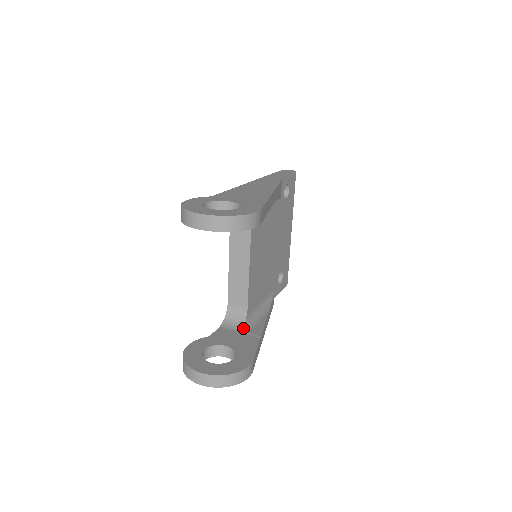
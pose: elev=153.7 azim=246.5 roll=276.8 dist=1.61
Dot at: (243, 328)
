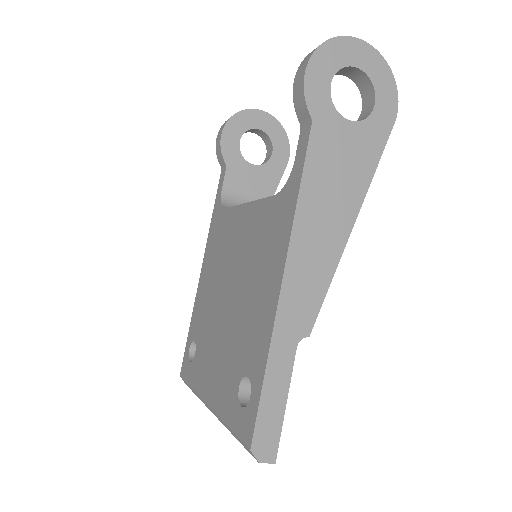
Dot at: occluded
